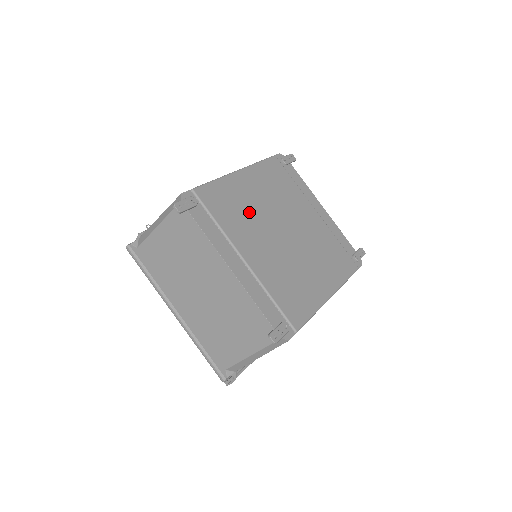
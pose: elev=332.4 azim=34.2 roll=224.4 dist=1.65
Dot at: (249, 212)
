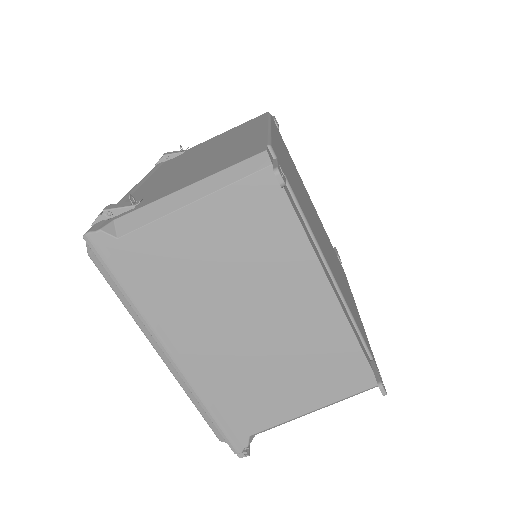
Dot at: (300, 194)
